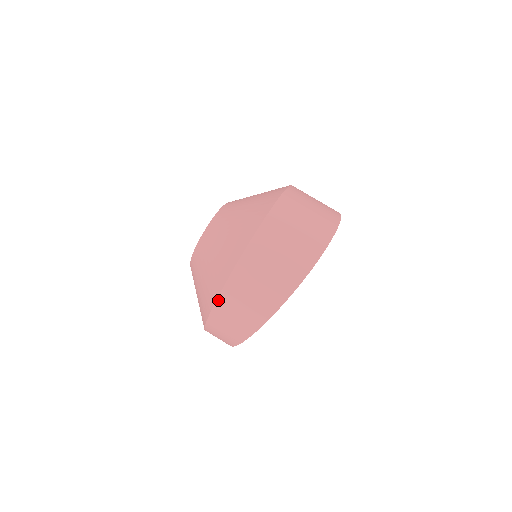
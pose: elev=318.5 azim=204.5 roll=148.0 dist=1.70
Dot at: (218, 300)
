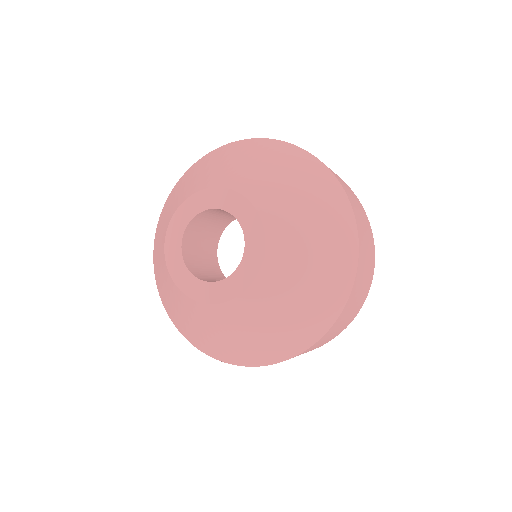
Dot at: (222, 361)
